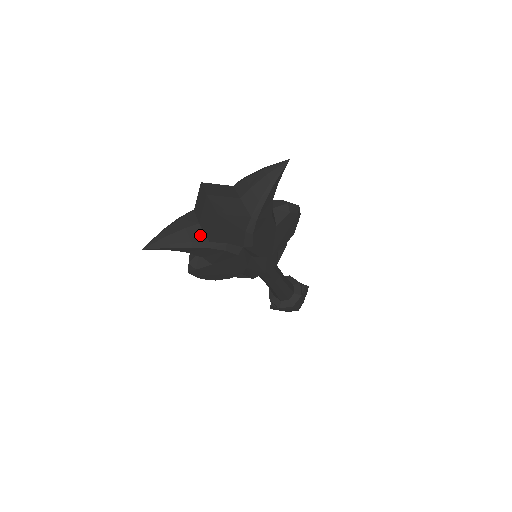
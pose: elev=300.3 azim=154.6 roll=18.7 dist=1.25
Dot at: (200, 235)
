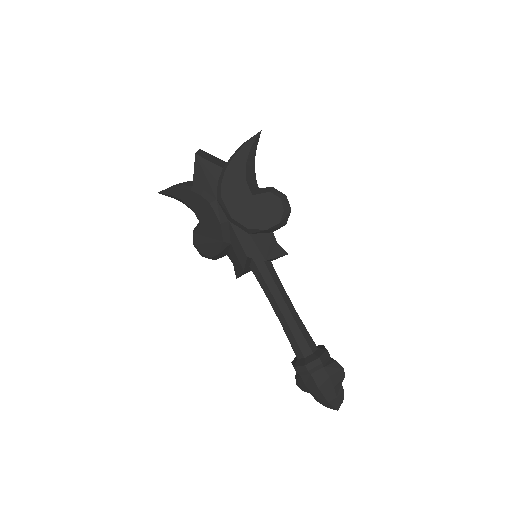
Dot at: (191, 184)
